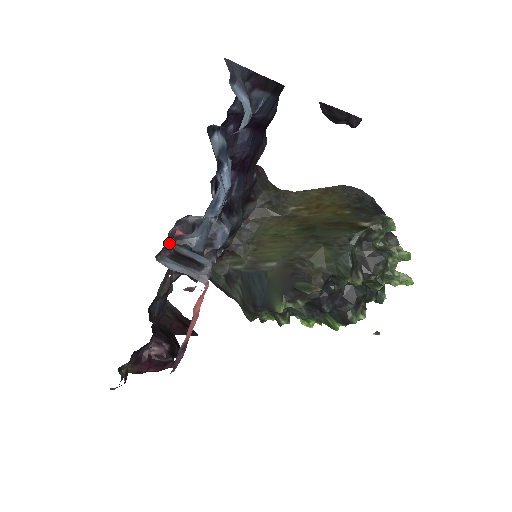
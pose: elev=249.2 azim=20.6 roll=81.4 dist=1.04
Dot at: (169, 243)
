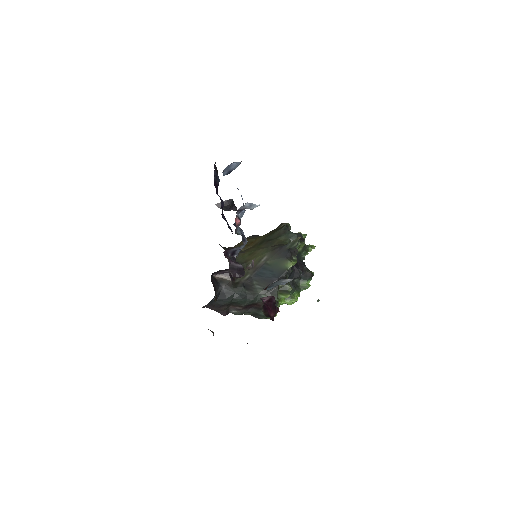
Dot at: occluded
